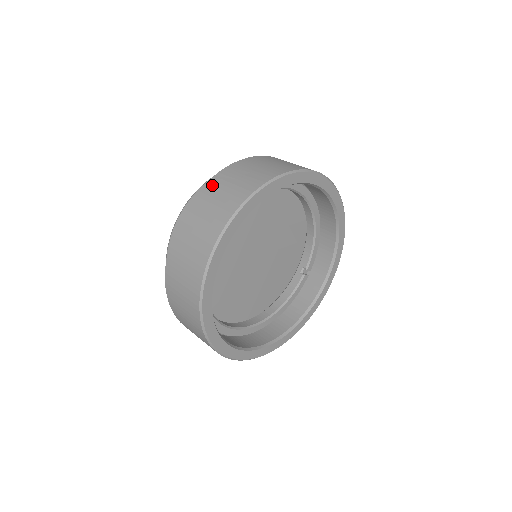
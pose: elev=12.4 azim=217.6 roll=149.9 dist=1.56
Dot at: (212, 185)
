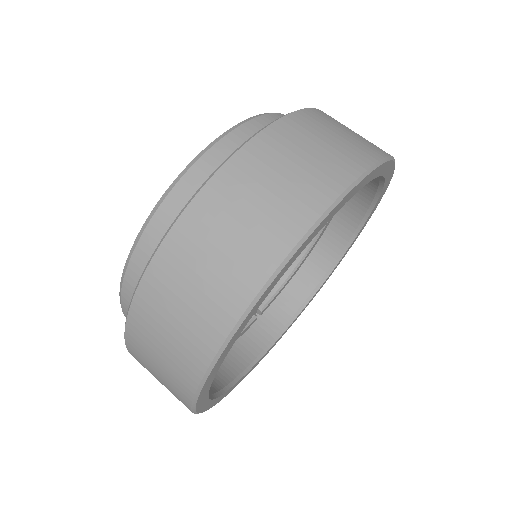
Dot at: (320, 115)
